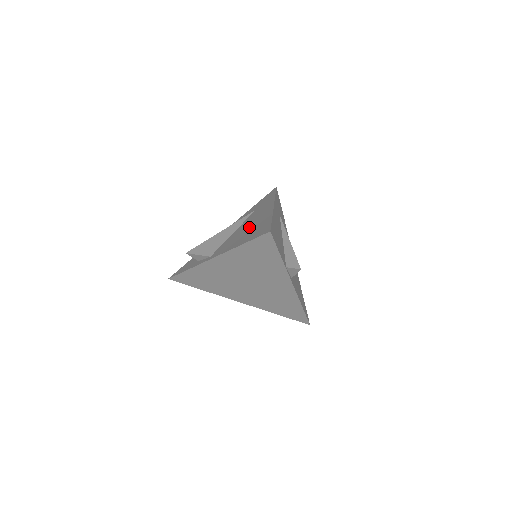
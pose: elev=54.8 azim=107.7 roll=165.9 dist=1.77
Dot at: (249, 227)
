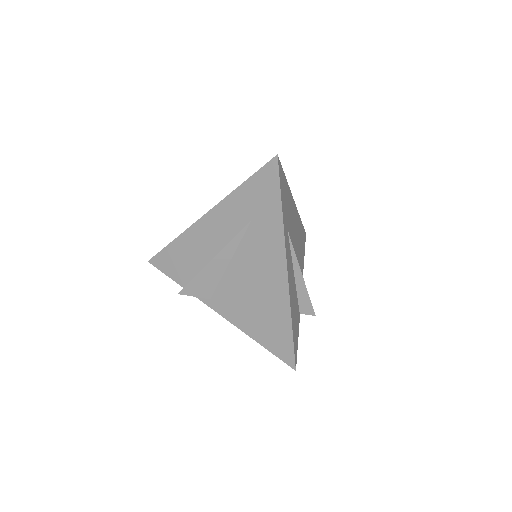
Dot at: (257, 294)
